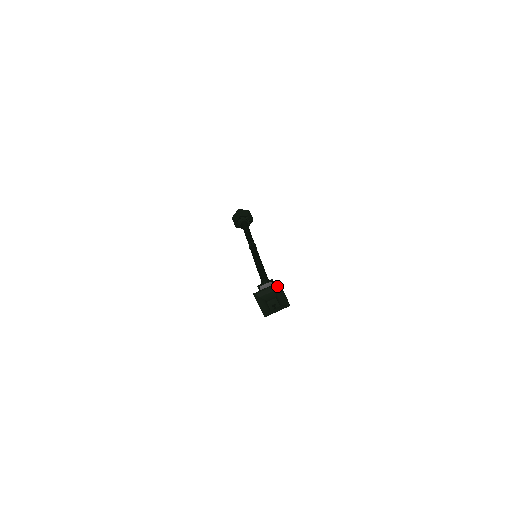
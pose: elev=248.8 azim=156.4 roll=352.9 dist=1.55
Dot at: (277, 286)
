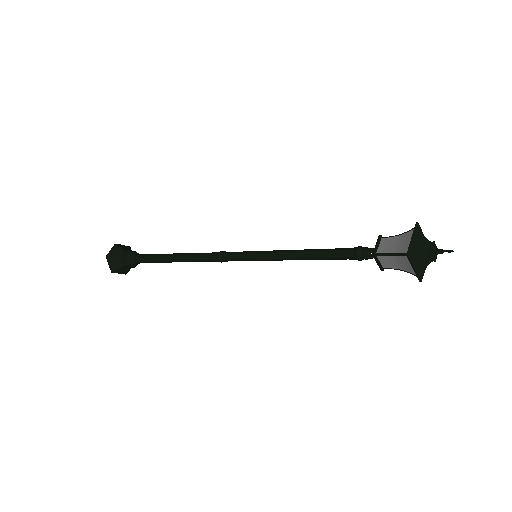
Dot at: occluded
